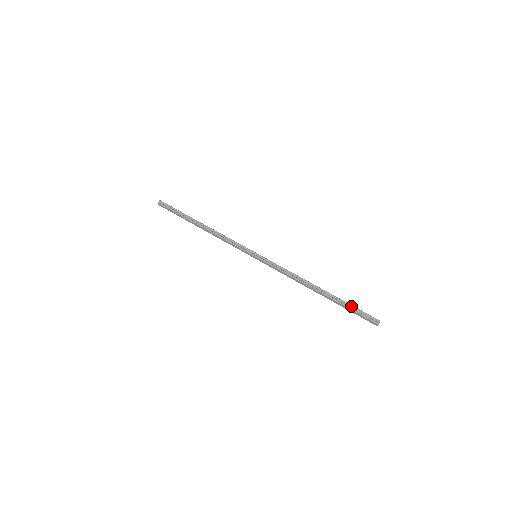
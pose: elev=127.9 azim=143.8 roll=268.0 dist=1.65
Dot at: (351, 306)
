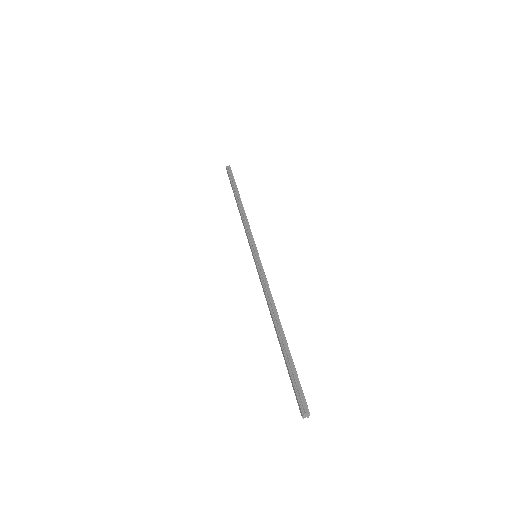
Dot at: (294, 370)
